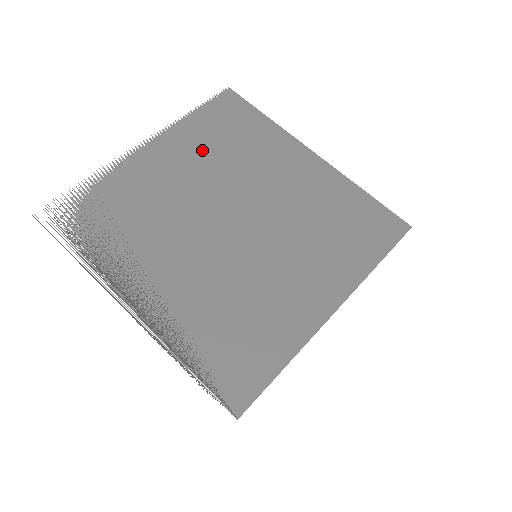
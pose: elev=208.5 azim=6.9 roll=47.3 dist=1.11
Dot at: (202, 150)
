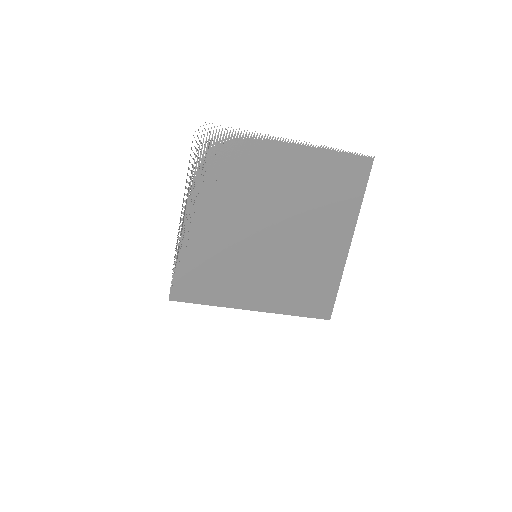
Dot at: (308, 179)
